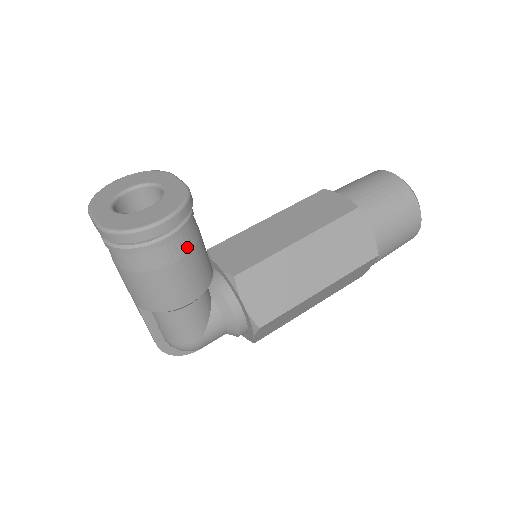
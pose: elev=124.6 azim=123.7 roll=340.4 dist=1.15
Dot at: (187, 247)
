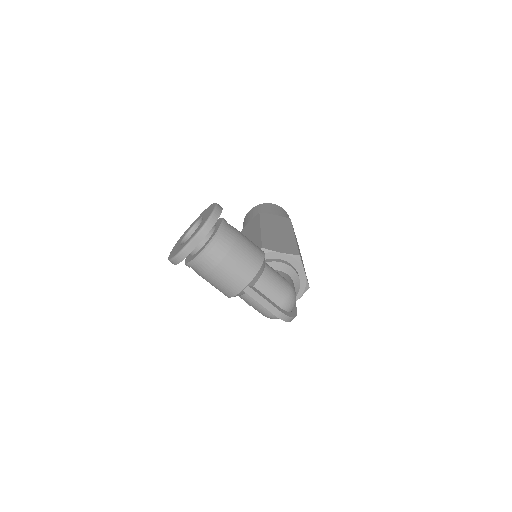
Dot at: occluded
